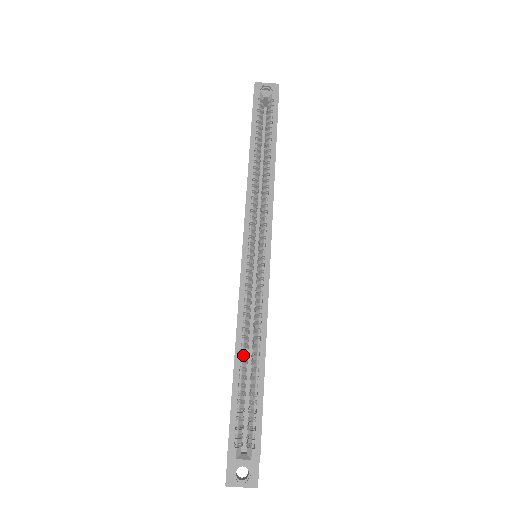
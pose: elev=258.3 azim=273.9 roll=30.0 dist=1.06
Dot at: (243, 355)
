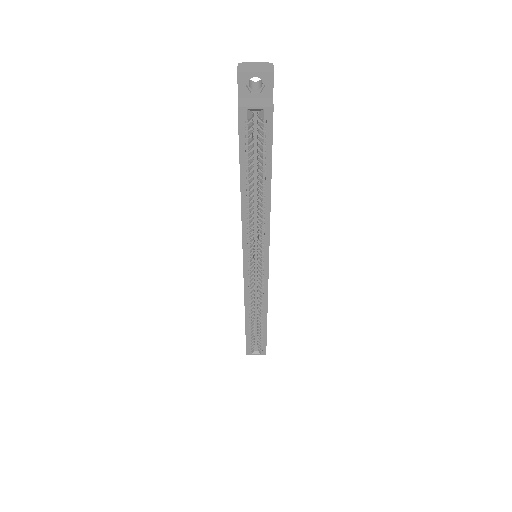
Dot at: (251, 319)
